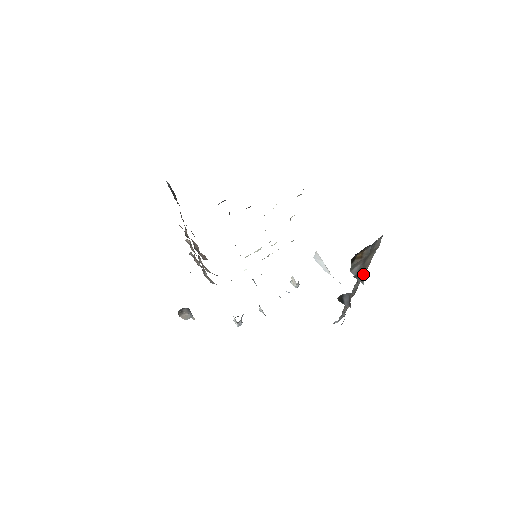
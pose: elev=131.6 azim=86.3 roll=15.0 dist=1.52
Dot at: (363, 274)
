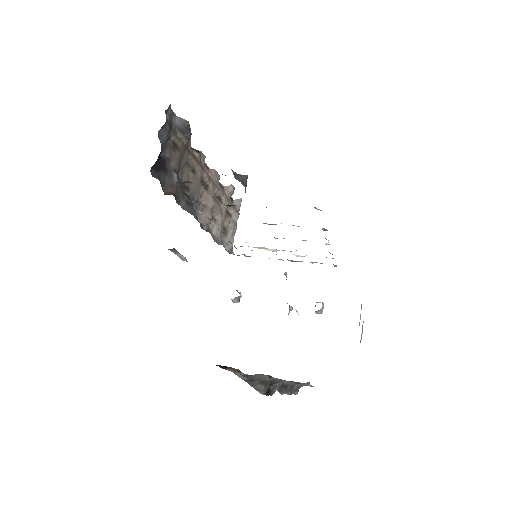
Dot at: occluded
